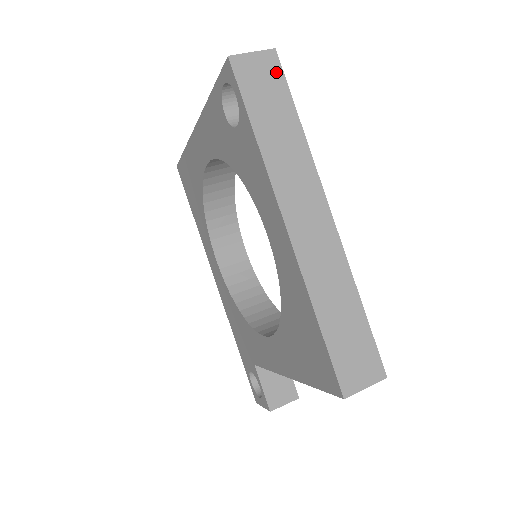
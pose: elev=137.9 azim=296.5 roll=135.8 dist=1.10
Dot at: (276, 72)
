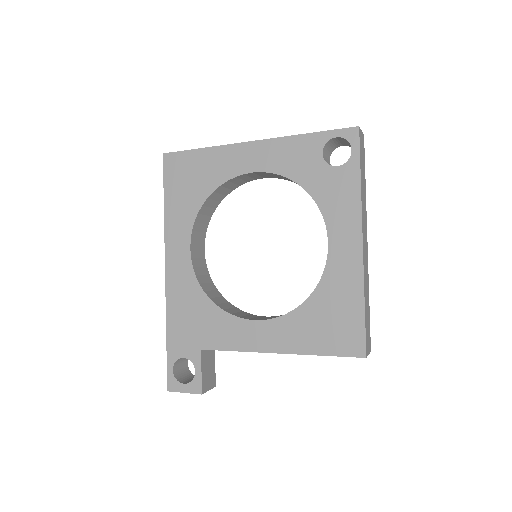
Dot at: (364, 149)
